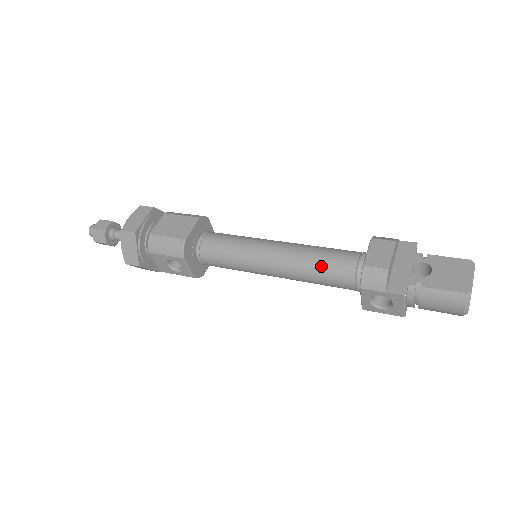
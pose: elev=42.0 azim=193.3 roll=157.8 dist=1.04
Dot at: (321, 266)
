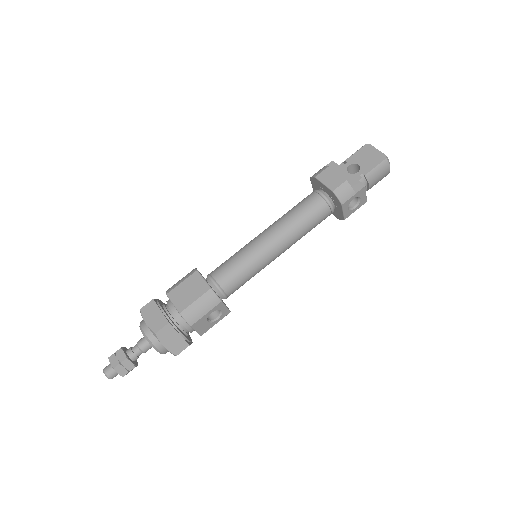
Dot at: (306, 217)
